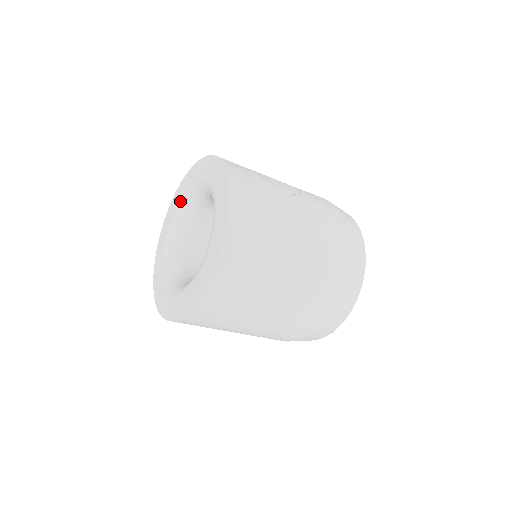
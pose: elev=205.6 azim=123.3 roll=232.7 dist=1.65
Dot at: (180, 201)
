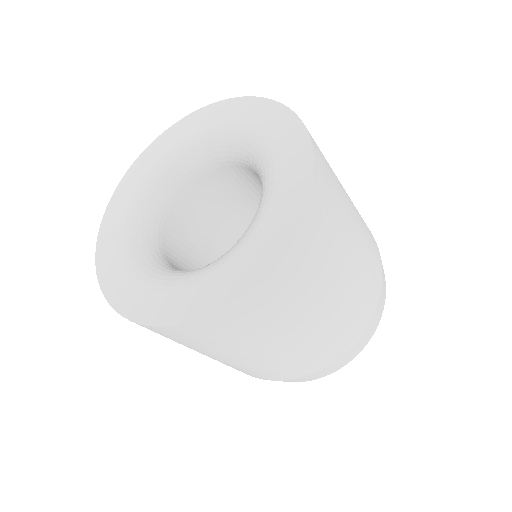
Dot at: (162, 158)
